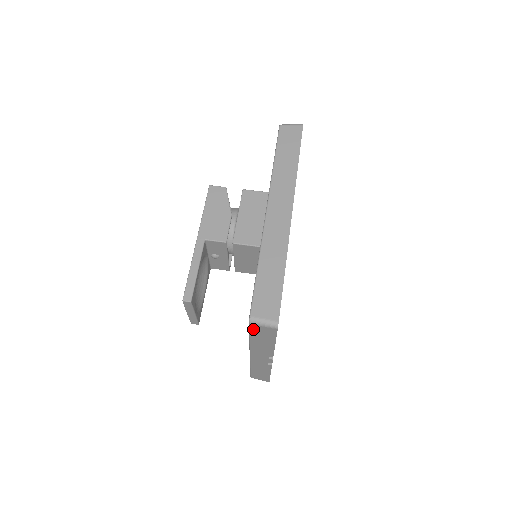
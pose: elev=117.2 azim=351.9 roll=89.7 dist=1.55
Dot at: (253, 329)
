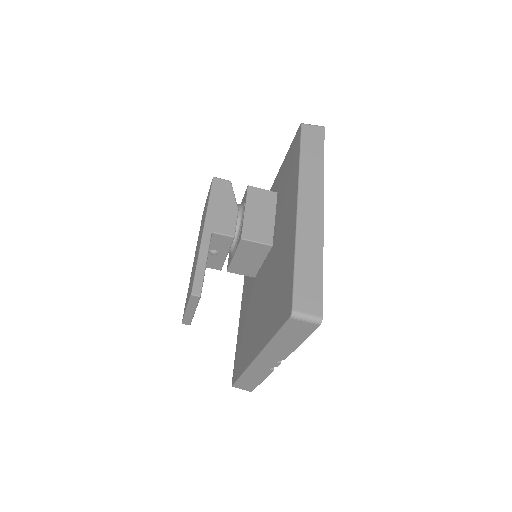
Dot at: (289, 325)
